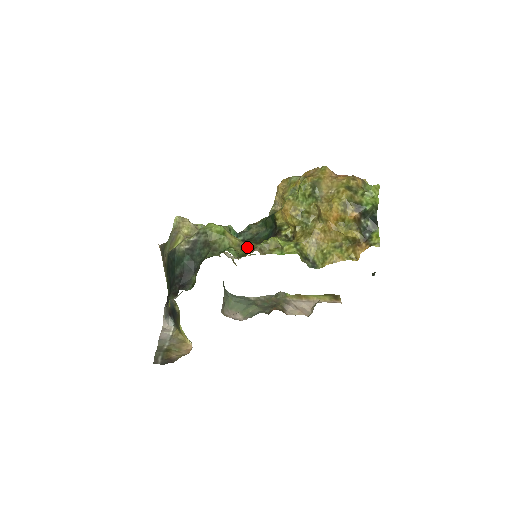
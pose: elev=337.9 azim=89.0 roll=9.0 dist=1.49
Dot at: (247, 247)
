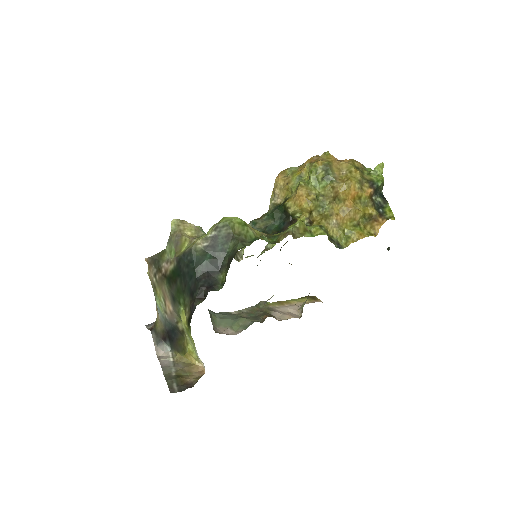
Dot at: (272, 235)
